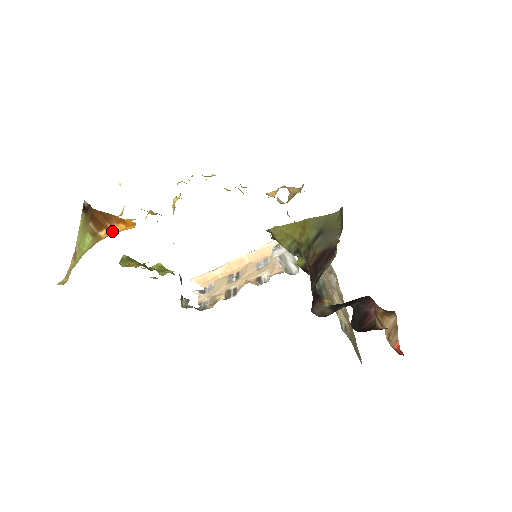
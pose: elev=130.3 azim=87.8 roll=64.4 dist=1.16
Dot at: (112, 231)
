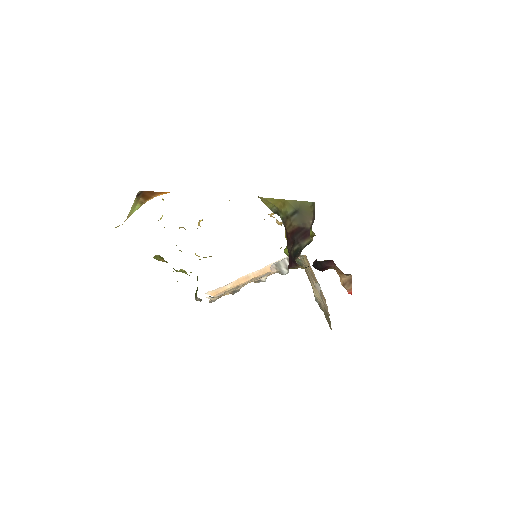
Dot at: occluded
